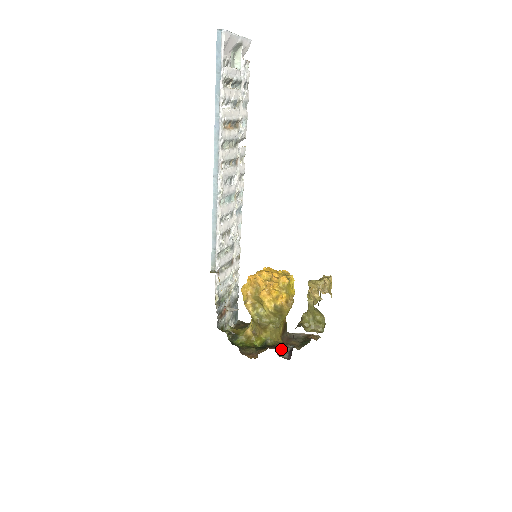
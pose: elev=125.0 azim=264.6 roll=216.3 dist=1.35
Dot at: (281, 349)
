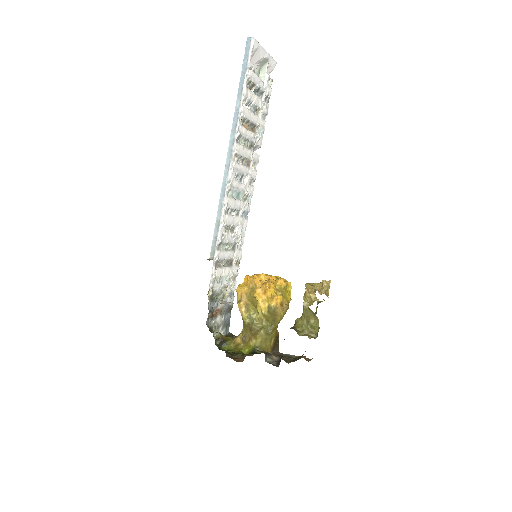
Dot at: (270, 357)
